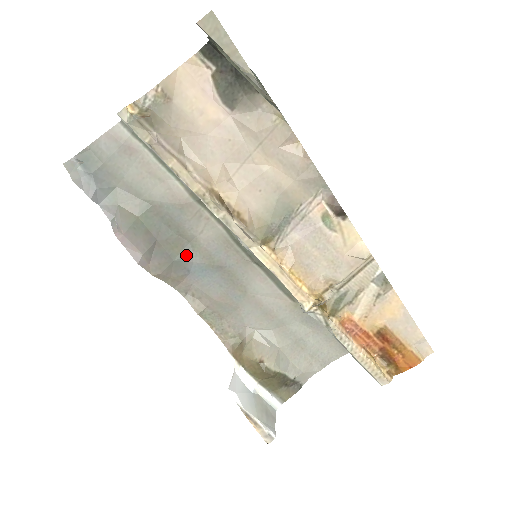
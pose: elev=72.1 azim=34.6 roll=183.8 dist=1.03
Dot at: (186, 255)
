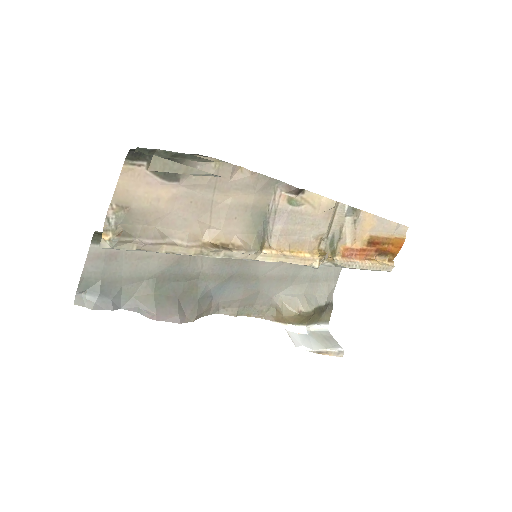
Dot at: (203, 289)
